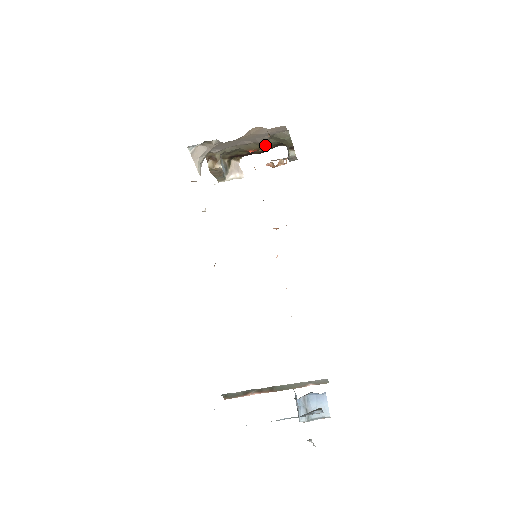
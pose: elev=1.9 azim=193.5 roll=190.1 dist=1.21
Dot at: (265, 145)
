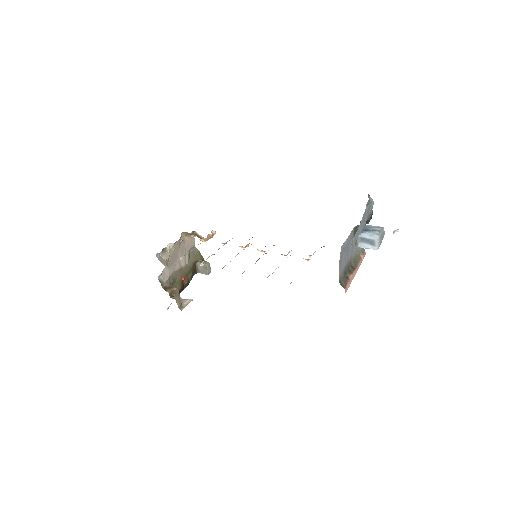
Dot at: (188, 269)
